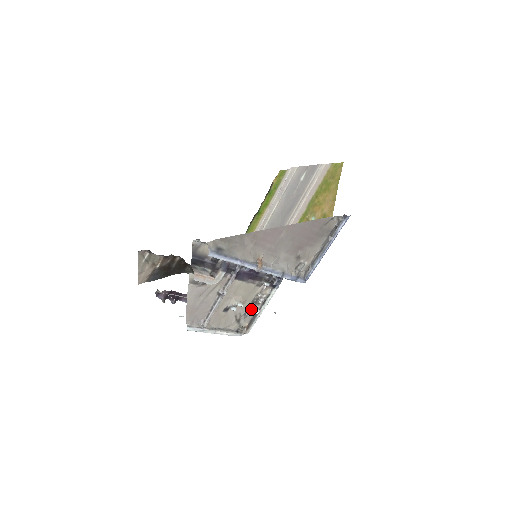
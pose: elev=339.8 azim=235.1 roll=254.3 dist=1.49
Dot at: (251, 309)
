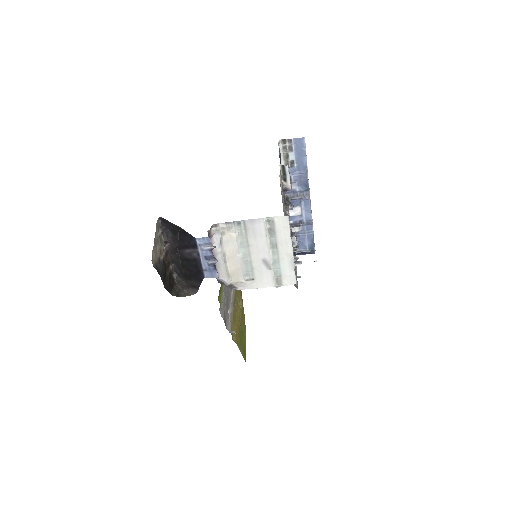
Dot at: occluded
